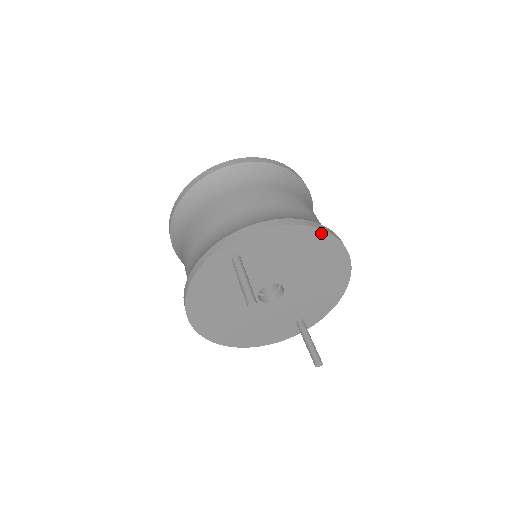
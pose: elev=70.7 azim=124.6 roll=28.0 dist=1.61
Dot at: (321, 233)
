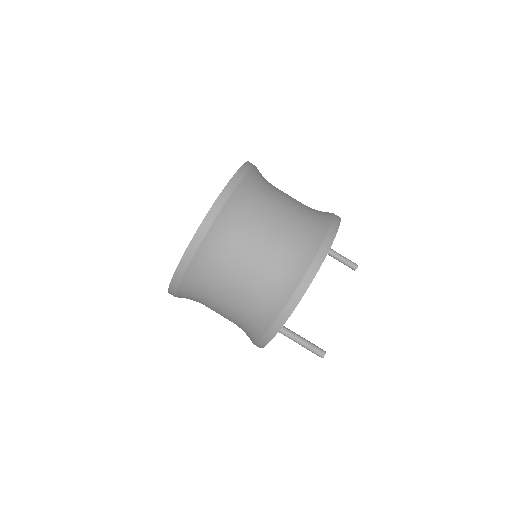
Dot at: (318, 269)
